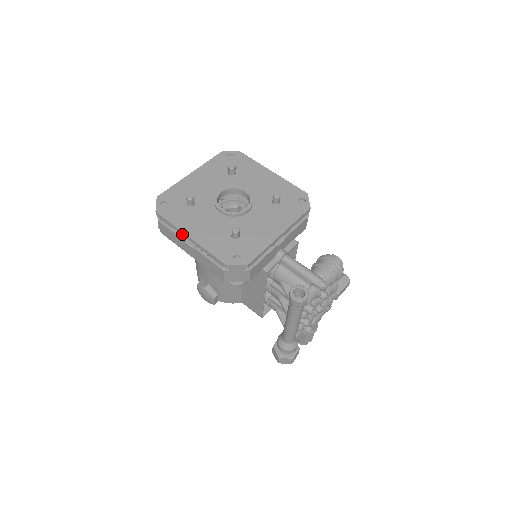
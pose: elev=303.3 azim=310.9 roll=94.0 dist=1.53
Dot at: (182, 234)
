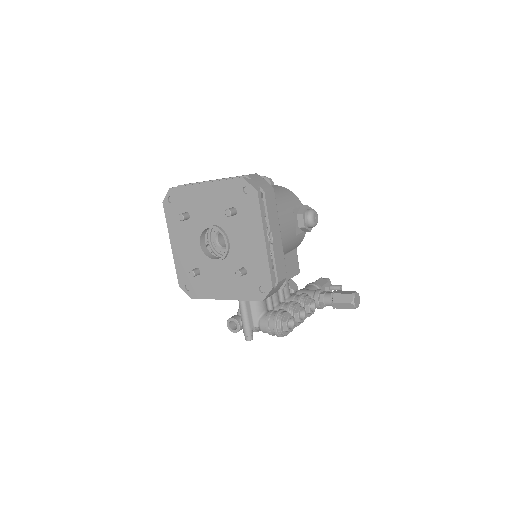
Dot at: (171, 235)
